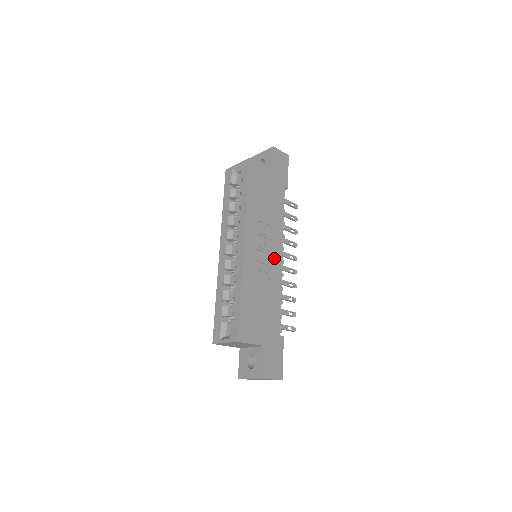
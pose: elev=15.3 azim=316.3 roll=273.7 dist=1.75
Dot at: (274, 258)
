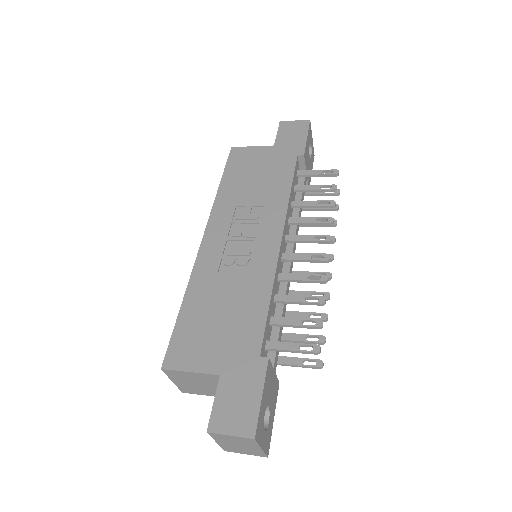
Dot at: (262, 244)
